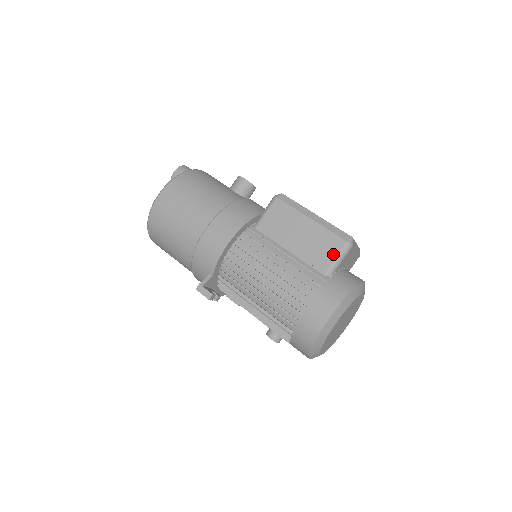
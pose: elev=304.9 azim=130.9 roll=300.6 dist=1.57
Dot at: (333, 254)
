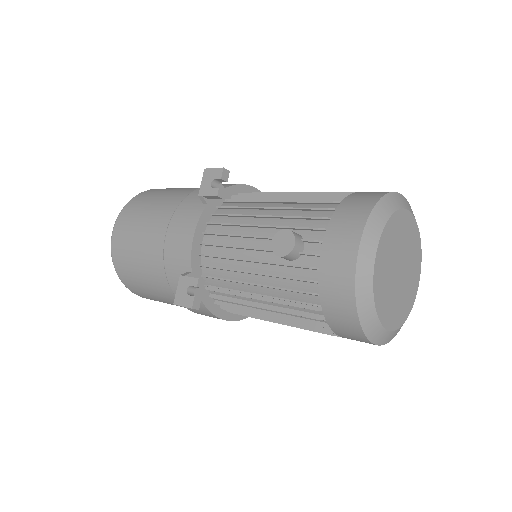
Dot at: occluded
